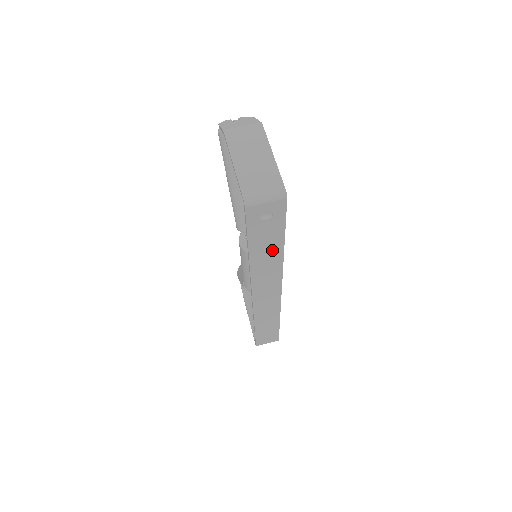
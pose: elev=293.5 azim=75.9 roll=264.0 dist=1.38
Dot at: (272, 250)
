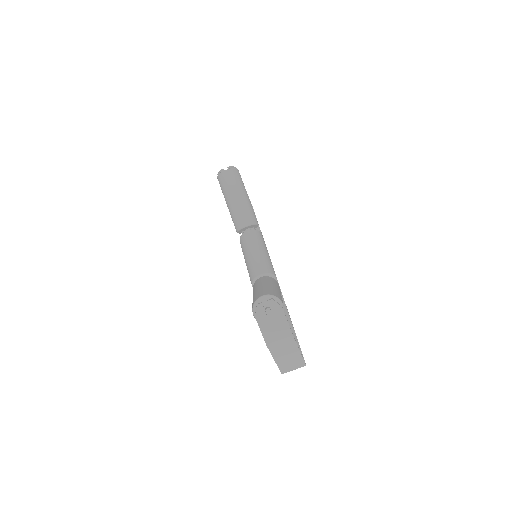
Dot at: occluded
